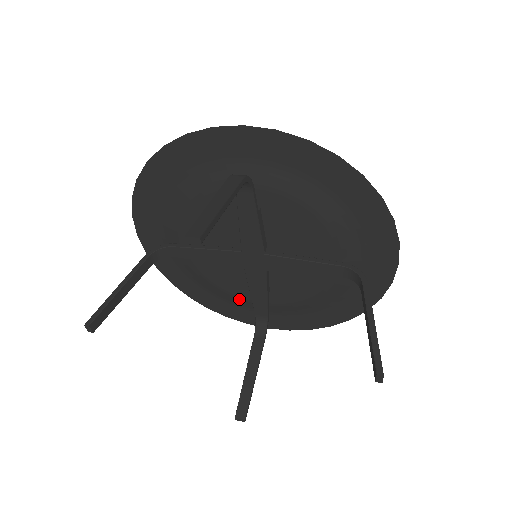
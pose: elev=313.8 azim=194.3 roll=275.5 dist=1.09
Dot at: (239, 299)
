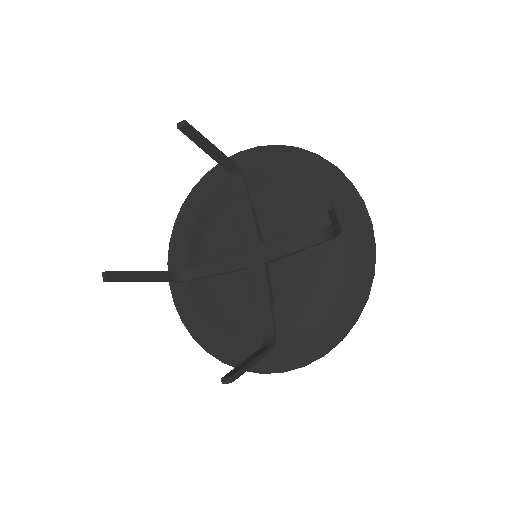
Dot at: (249, 329)
